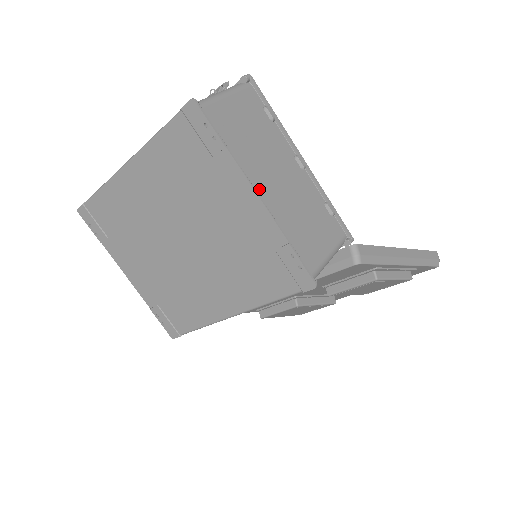
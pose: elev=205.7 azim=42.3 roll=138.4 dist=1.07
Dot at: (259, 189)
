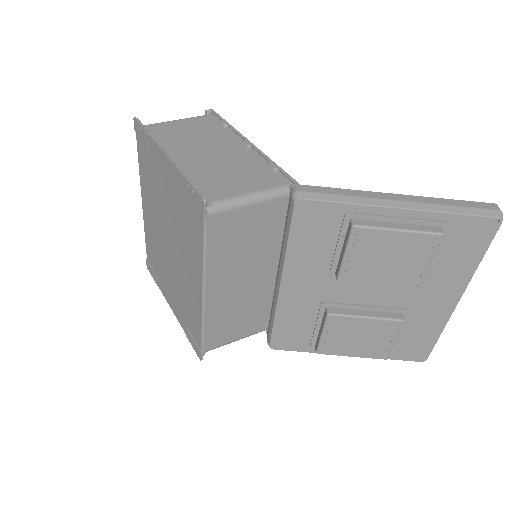
Dot at: (180, 156)
